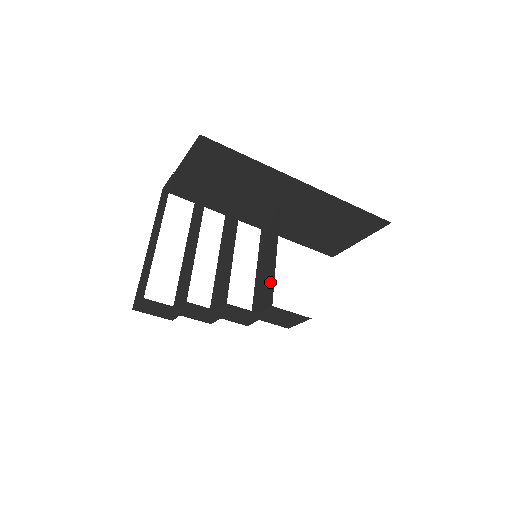
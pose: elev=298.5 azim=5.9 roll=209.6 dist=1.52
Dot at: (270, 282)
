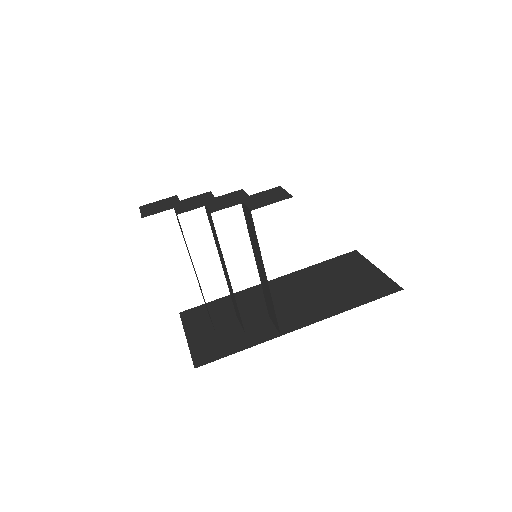
Dot at: (274, 314)
